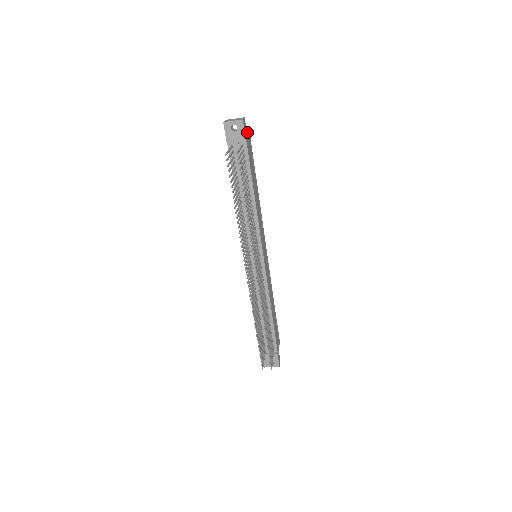
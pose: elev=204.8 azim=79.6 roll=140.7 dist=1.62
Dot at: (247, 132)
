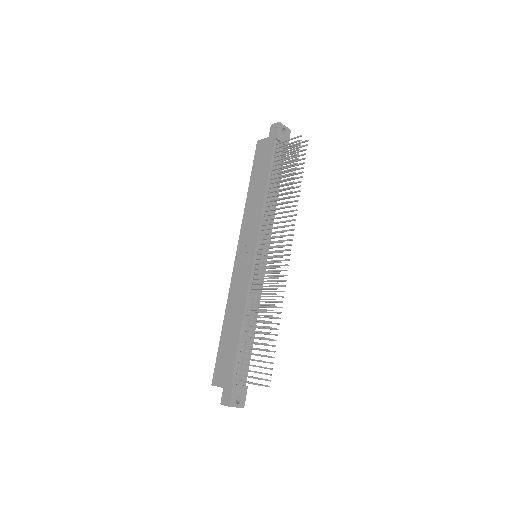
Dot at: occluded
